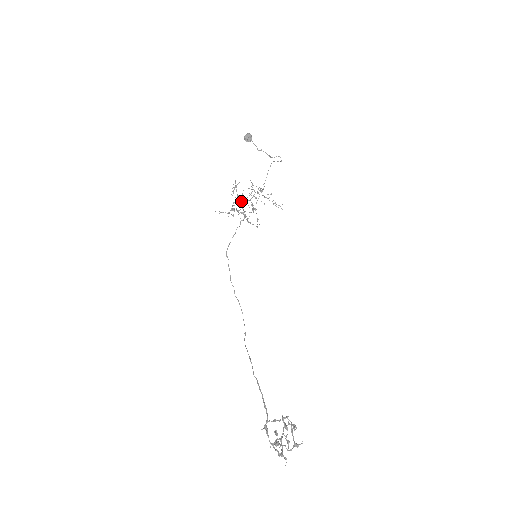
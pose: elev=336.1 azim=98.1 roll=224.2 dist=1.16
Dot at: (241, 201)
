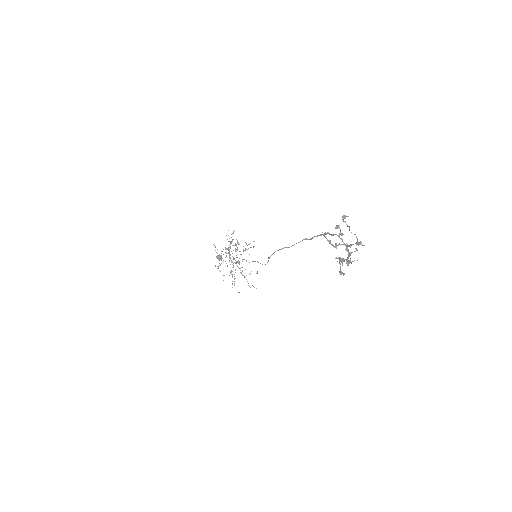
Dot at: (229, 254)
